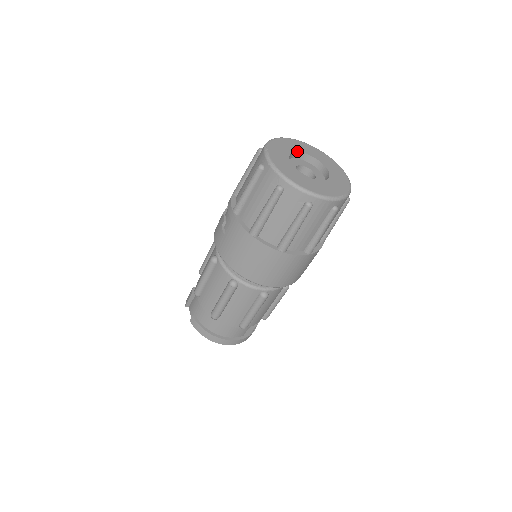
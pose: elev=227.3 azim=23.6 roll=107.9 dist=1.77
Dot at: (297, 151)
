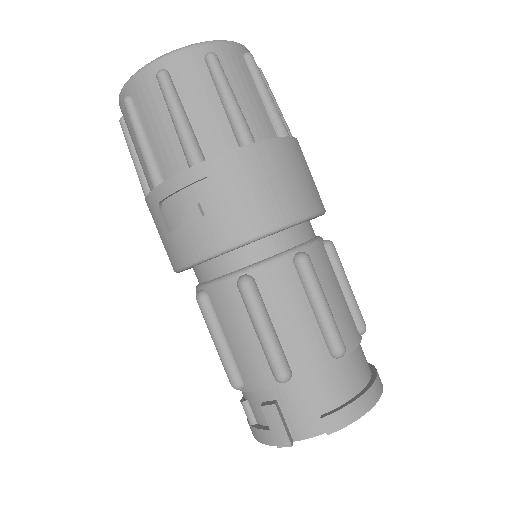
Dot at: occluded
